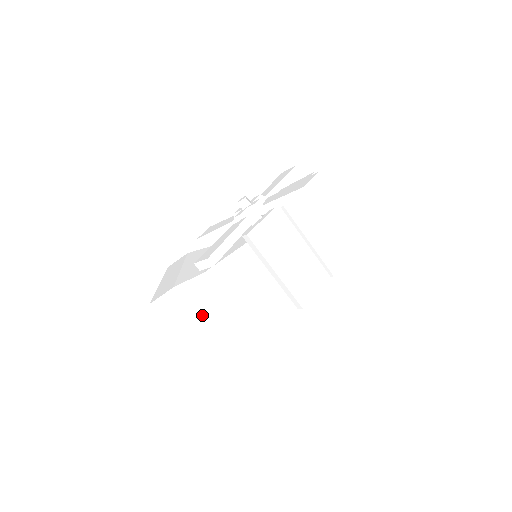
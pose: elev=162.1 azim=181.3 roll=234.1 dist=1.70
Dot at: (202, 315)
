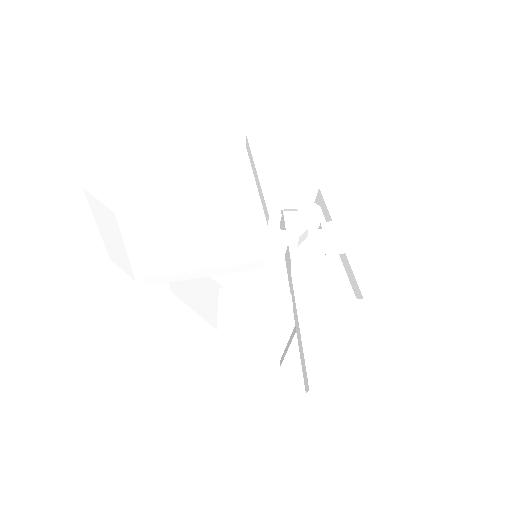
Dot at: (130, 249)
